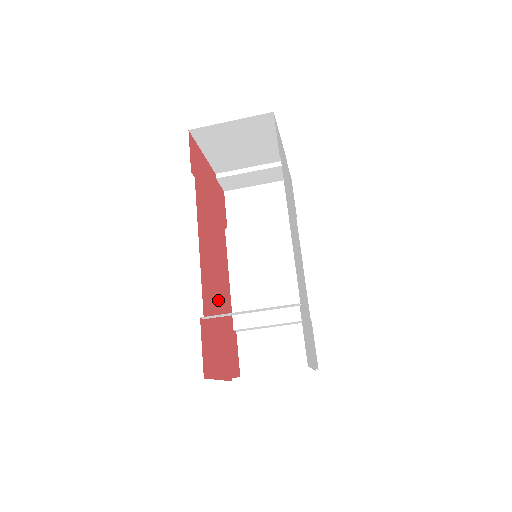
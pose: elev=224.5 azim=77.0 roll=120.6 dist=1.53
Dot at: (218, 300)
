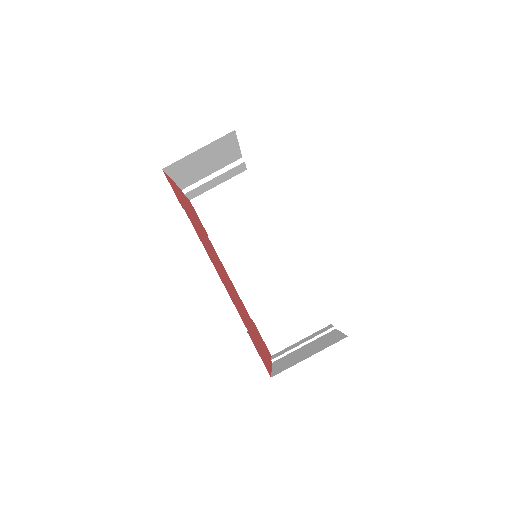
Dot at: (239, 305)
